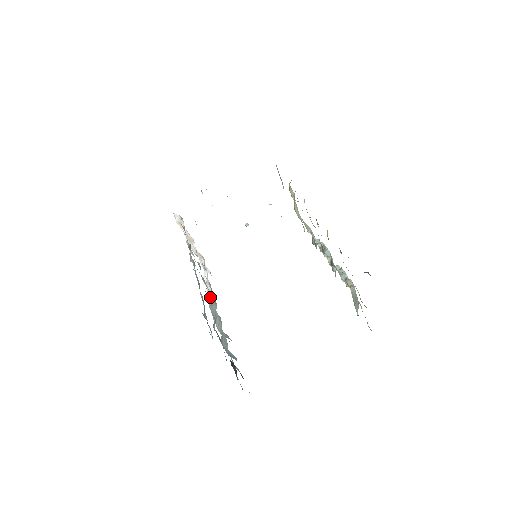
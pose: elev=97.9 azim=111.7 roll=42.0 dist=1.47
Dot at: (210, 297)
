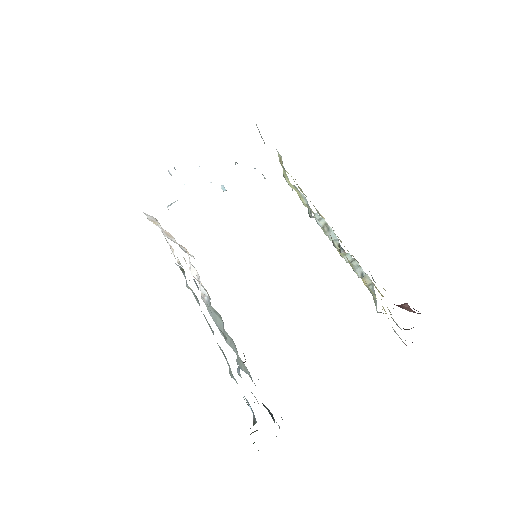
Dot at: occluded
